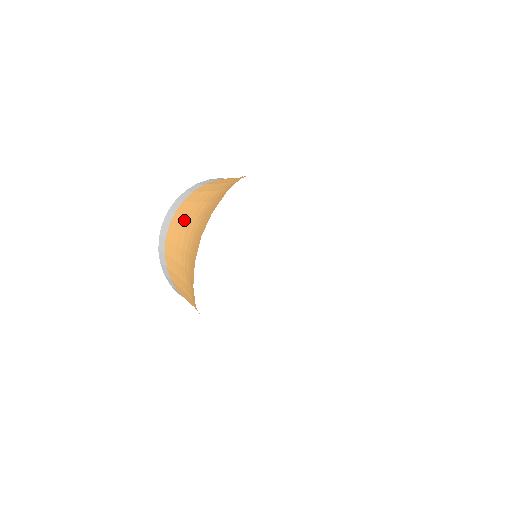
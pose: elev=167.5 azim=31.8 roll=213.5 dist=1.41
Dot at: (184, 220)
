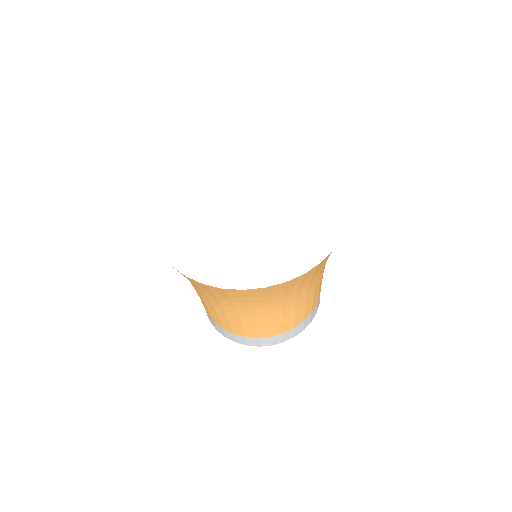
Dot at: occluded
